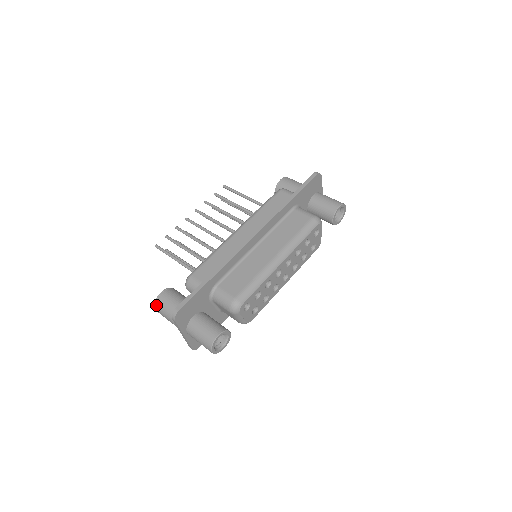
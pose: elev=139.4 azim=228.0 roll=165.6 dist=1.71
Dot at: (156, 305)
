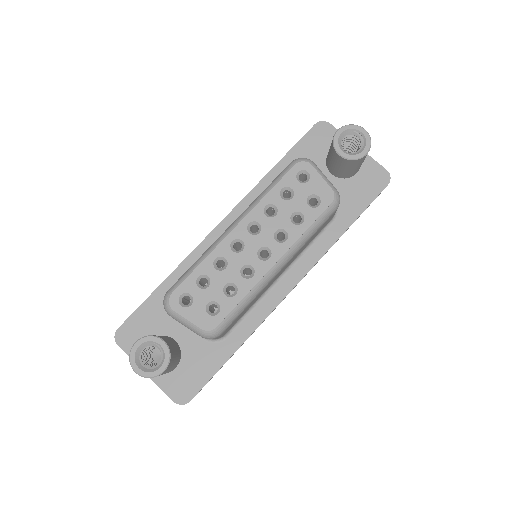
Dot at: occluded
